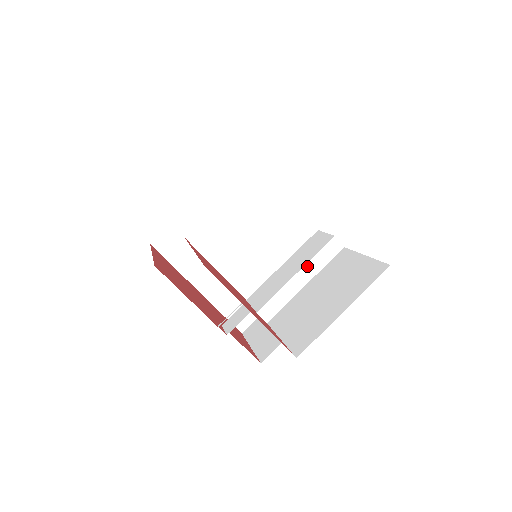
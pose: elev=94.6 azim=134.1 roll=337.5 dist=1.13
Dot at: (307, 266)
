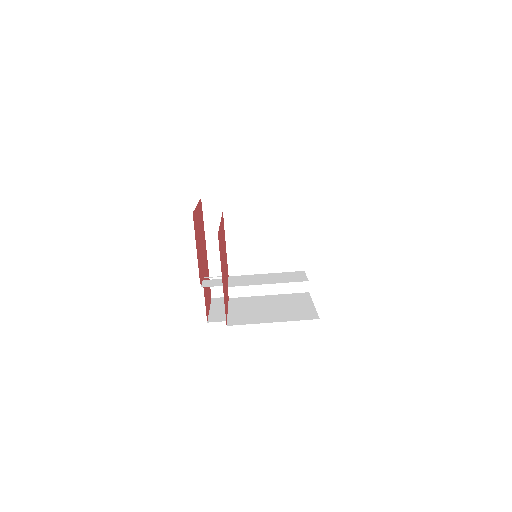
Dot at: (278, 285)
